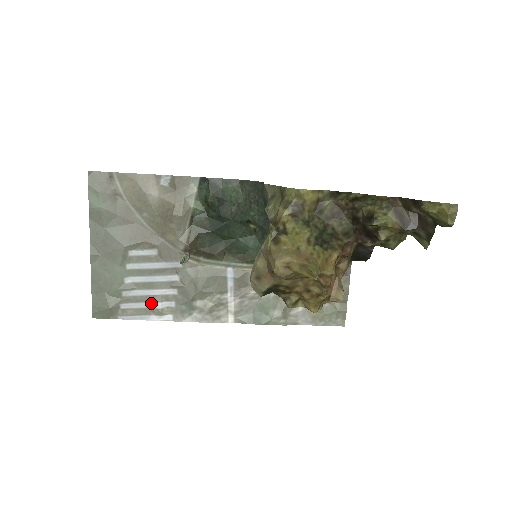
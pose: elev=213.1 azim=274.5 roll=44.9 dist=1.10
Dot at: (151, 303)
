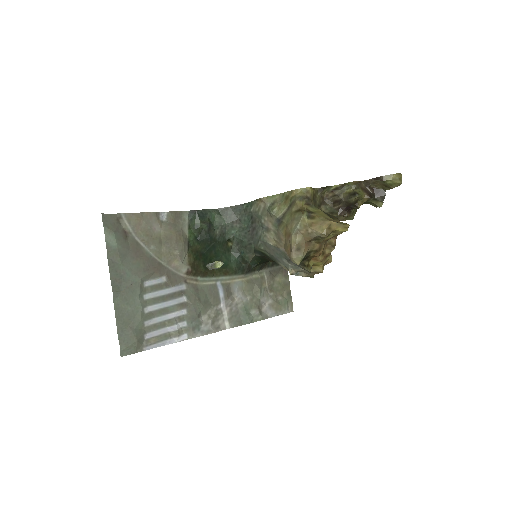
Dot at: (169, 327)
